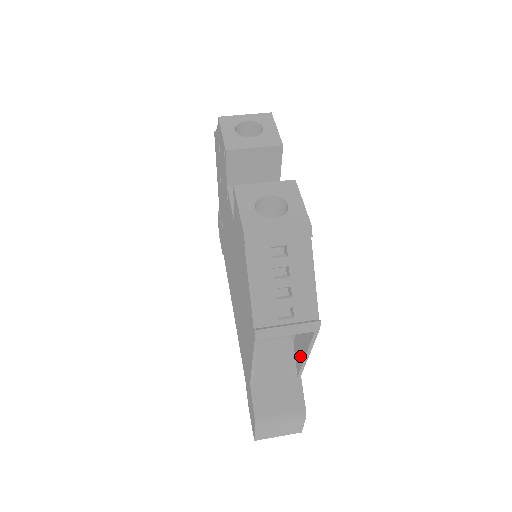
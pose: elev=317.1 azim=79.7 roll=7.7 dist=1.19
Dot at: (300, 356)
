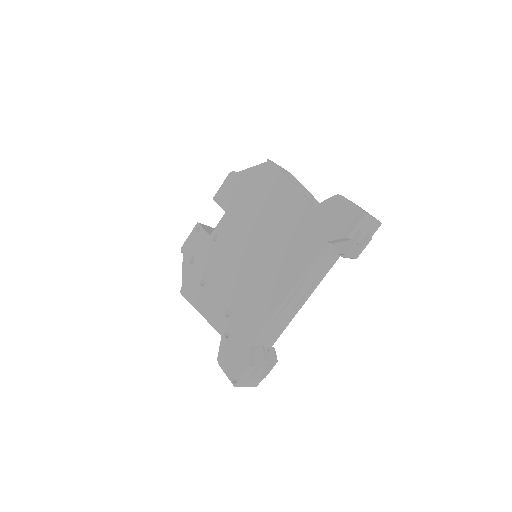
Dot at: occluded
